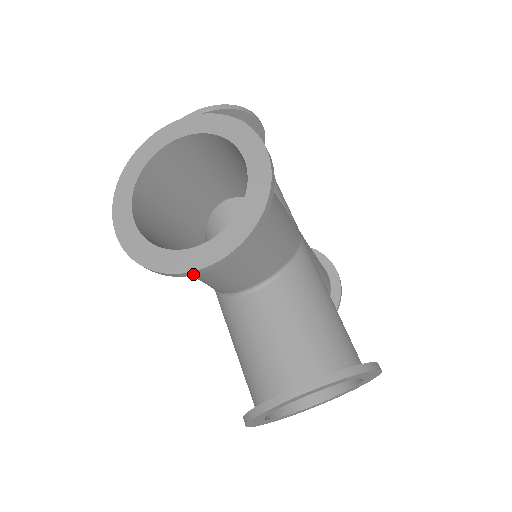
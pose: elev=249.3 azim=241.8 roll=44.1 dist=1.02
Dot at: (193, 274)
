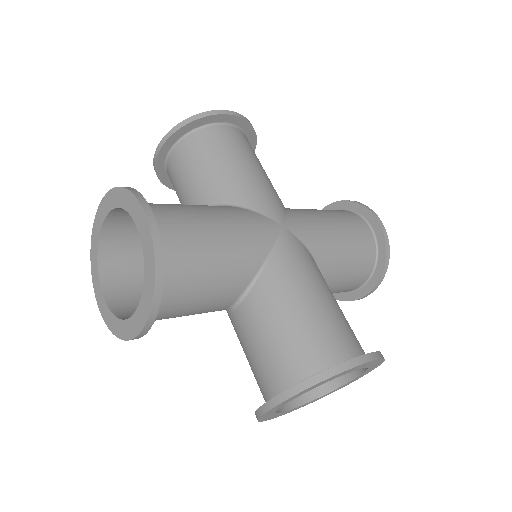
Dot at: (138, 338)
